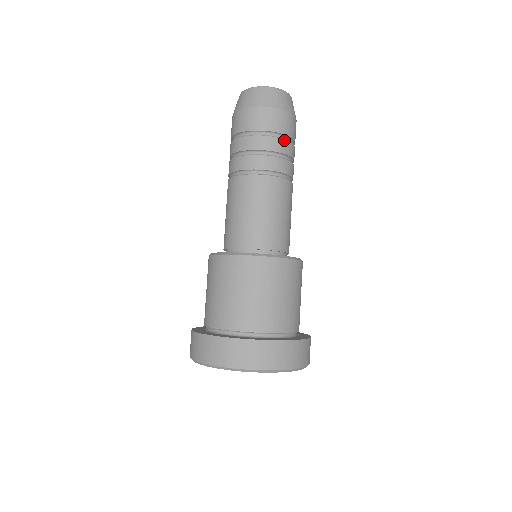
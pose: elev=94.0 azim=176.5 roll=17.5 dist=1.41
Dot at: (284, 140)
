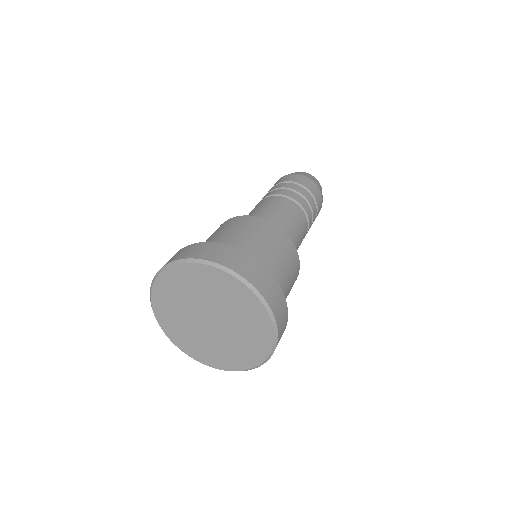
Dot at: (316, 212)
